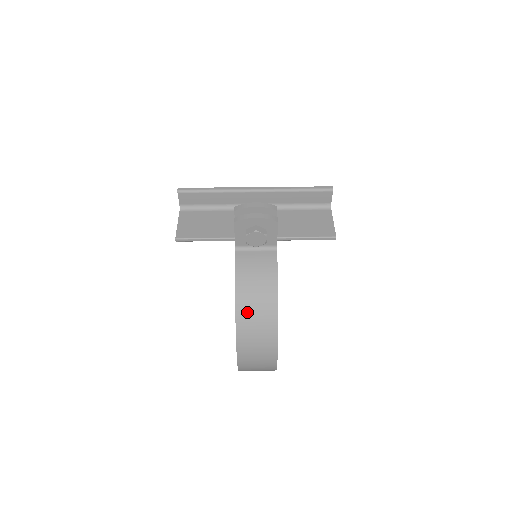
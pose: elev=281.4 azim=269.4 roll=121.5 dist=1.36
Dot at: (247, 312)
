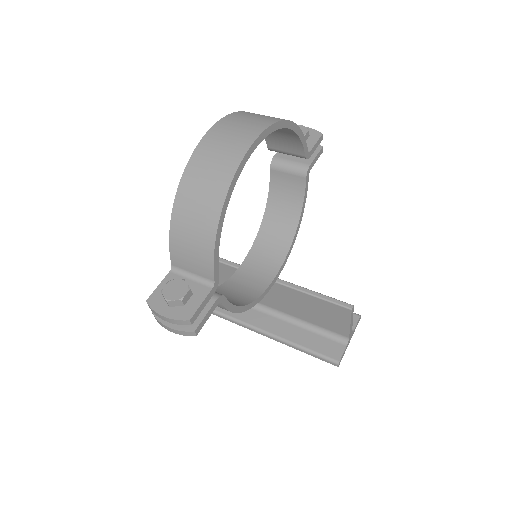
Dot at: occluded
